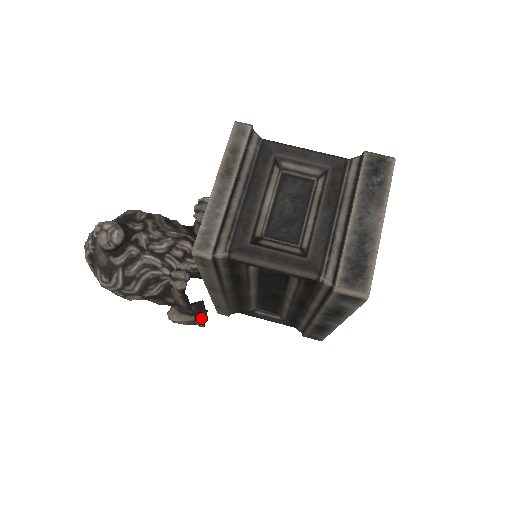
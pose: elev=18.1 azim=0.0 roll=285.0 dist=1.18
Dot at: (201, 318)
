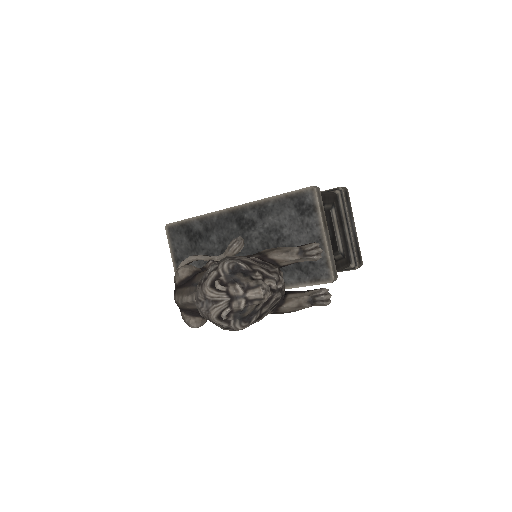
Dot at: occluded
